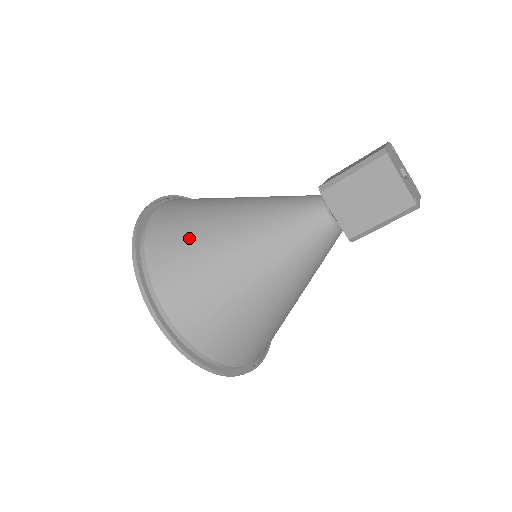
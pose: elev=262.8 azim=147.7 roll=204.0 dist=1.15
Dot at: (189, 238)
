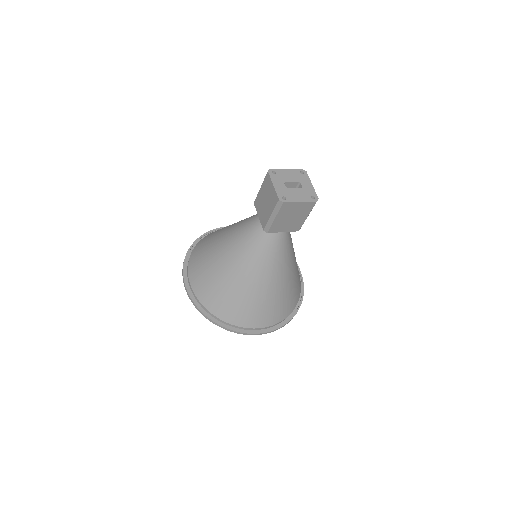
Dot at: (211, 238)
